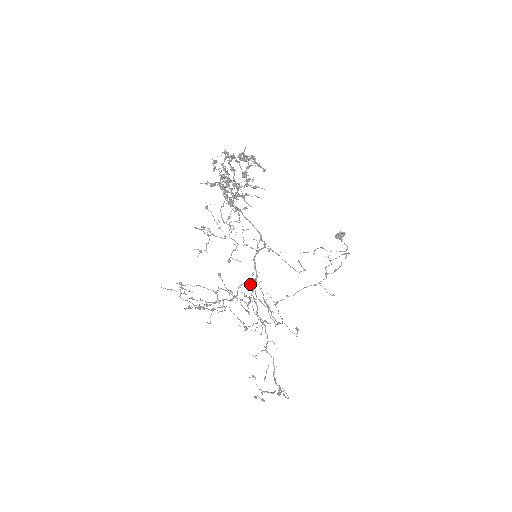
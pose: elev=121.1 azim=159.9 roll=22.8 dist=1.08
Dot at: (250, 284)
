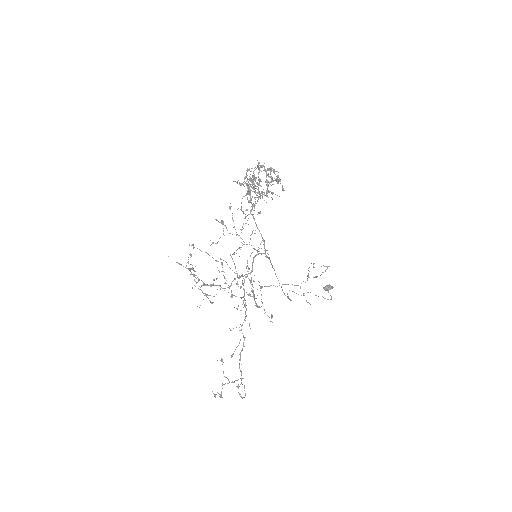
Dot at: occluded
